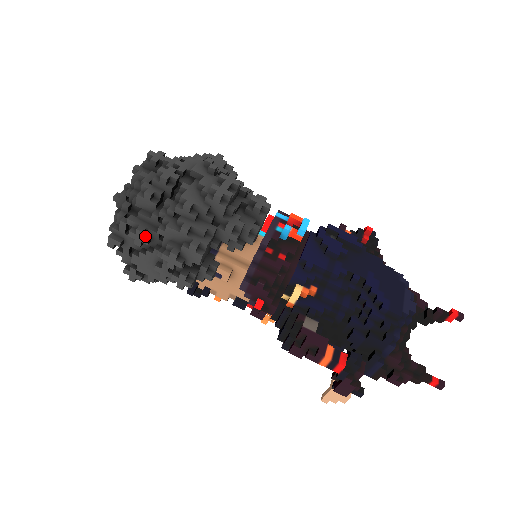
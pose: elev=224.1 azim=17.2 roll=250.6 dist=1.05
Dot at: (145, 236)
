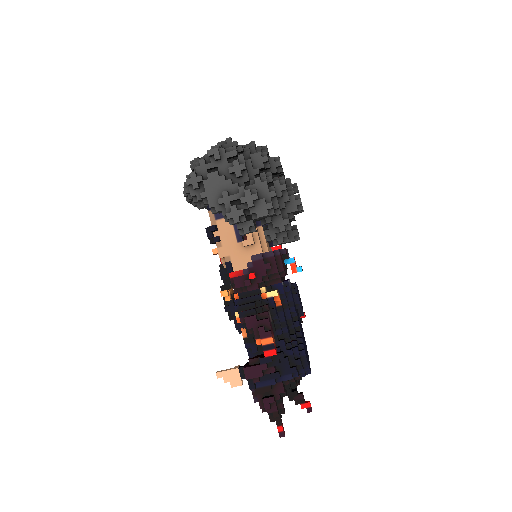
Dot at: (241, 172)
